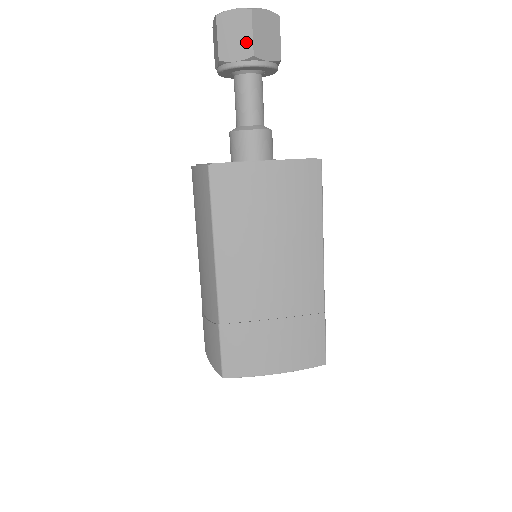
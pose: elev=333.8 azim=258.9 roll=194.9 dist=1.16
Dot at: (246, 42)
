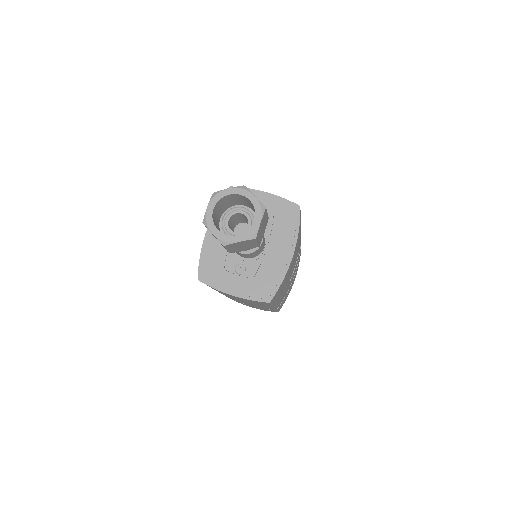
Dot at: (224, 247)
